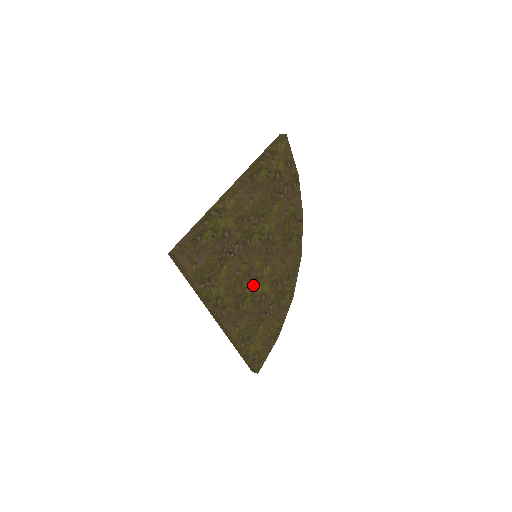
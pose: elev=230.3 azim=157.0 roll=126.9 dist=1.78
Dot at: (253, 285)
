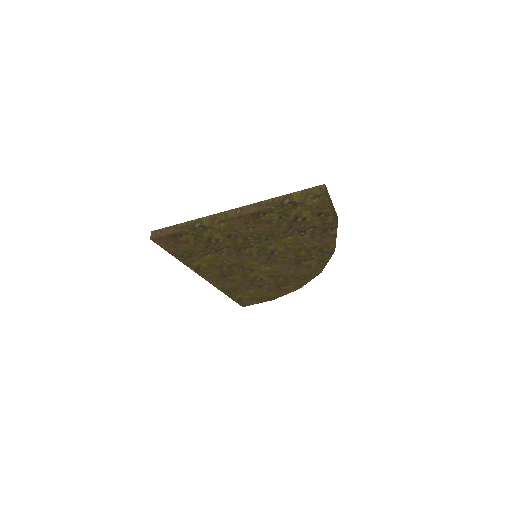
Dot at: (245, 271)
